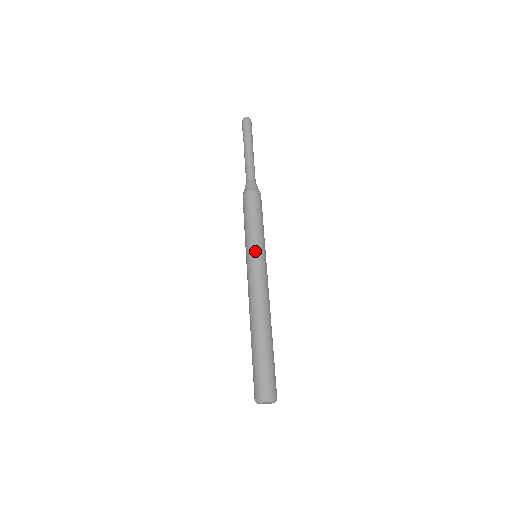
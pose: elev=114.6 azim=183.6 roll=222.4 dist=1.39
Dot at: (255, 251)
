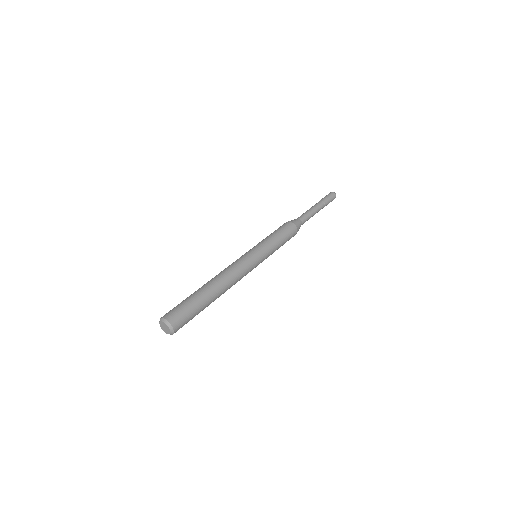
Dot at: (259, 250)
